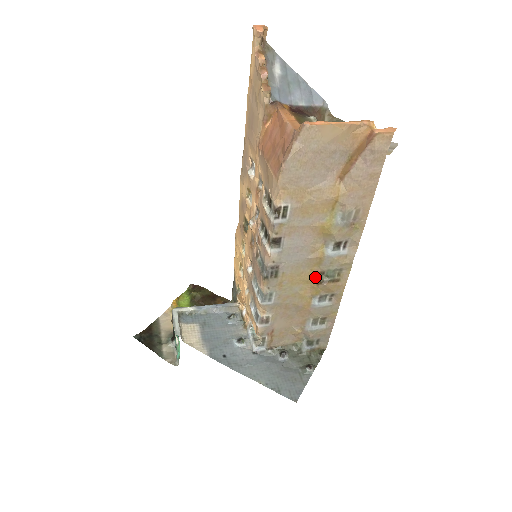
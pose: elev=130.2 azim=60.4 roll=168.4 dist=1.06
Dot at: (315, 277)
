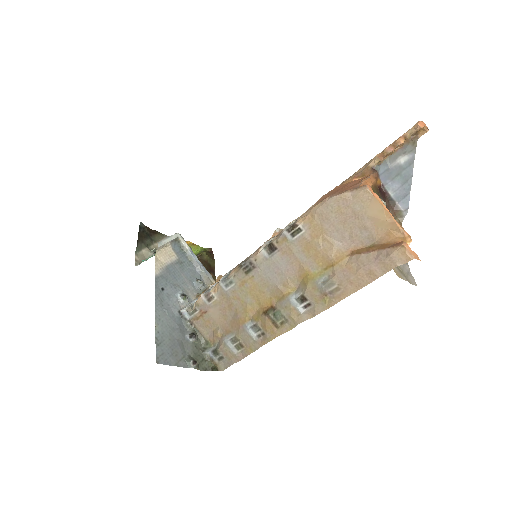
Dot at: (267, 306)
